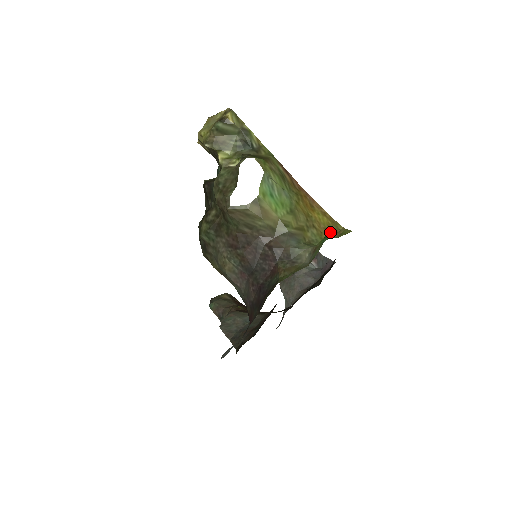
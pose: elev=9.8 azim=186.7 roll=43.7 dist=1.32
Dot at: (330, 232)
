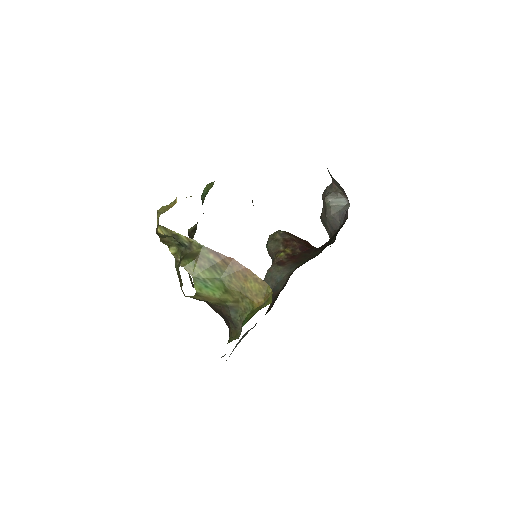
Dot at: (261, 297)
